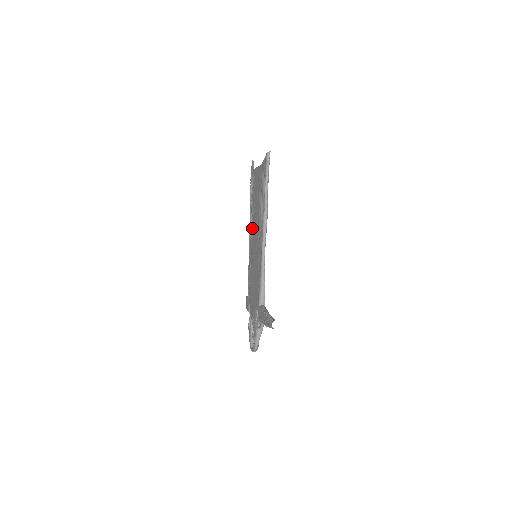
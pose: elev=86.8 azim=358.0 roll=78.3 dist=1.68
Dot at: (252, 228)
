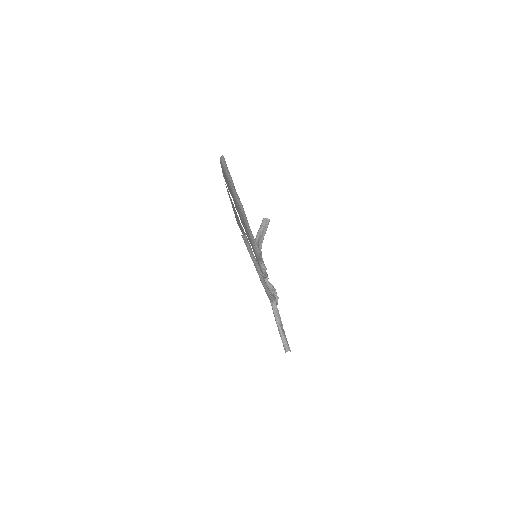
Dot at: (244, 225)
